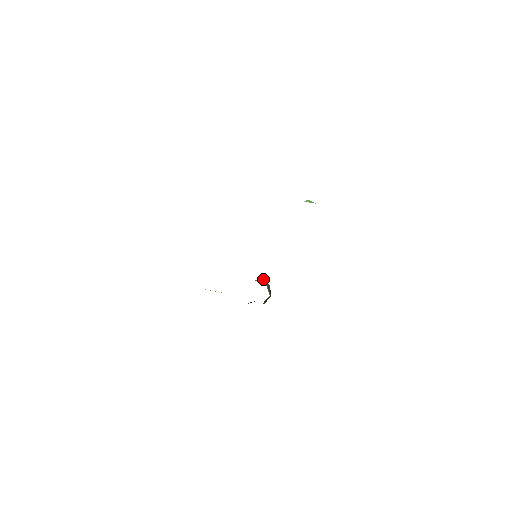
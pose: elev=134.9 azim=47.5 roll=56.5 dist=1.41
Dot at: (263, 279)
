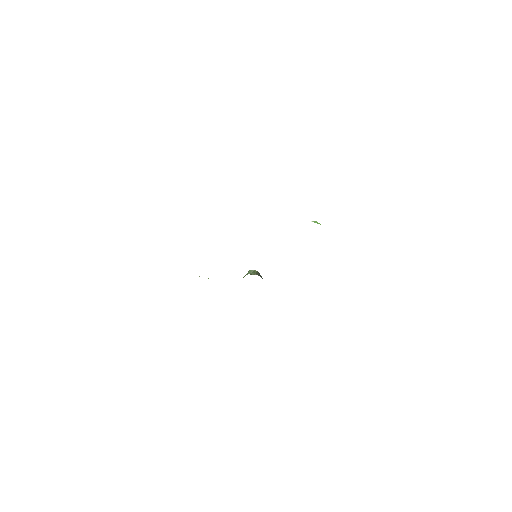
Dot at: (257, 271)
